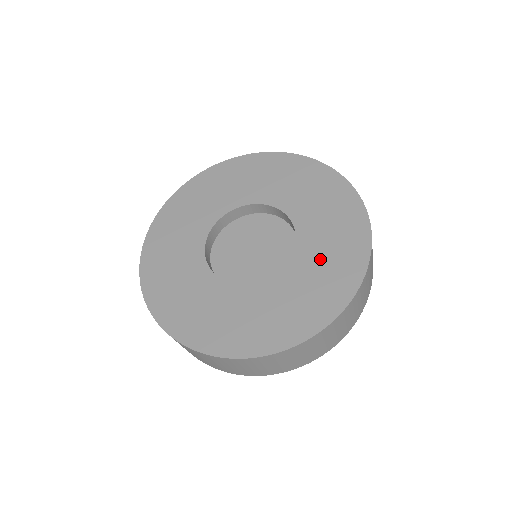
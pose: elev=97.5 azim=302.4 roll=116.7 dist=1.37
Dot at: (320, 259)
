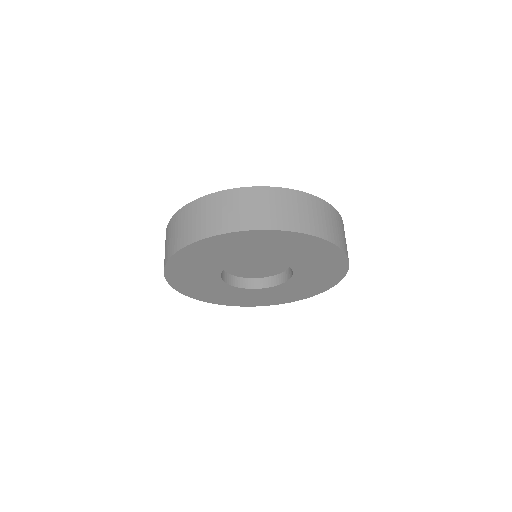
Dot at: (293, 290)
